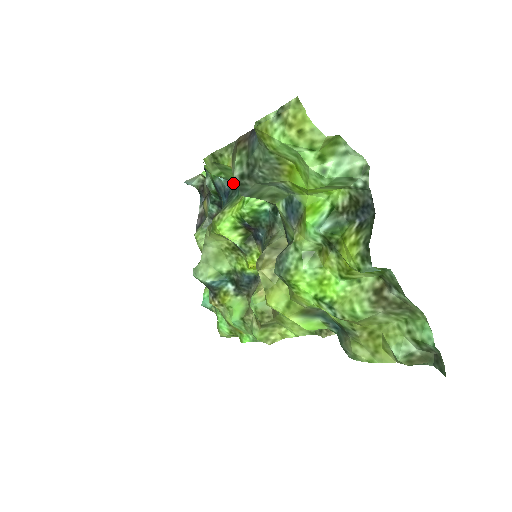
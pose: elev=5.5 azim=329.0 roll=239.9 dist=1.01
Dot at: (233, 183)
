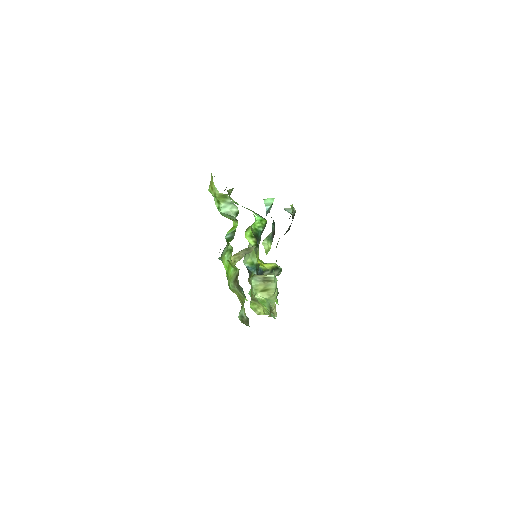
Dot at: occluded
